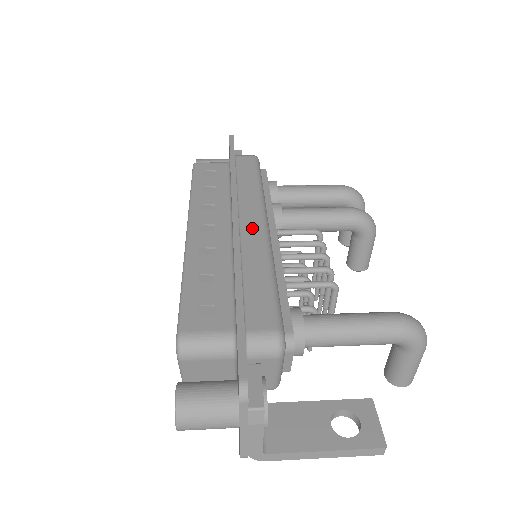
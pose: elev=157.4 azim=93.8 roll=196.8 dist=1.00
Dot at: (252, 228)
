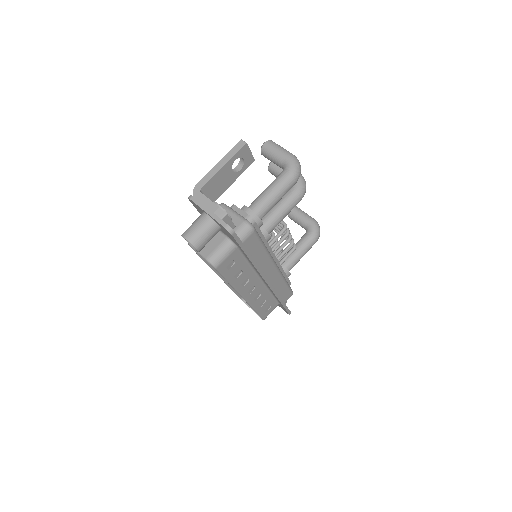
Dot at: (273, 276)
